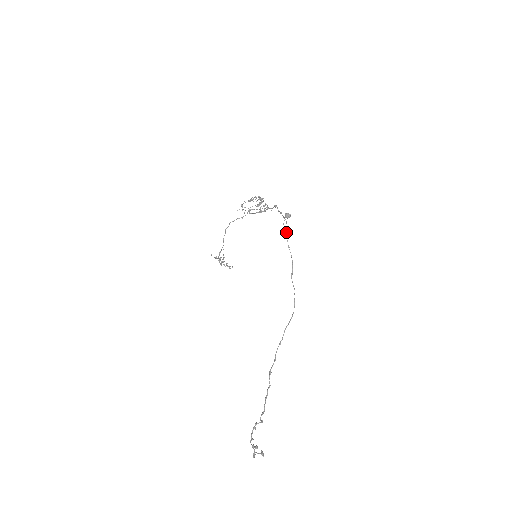
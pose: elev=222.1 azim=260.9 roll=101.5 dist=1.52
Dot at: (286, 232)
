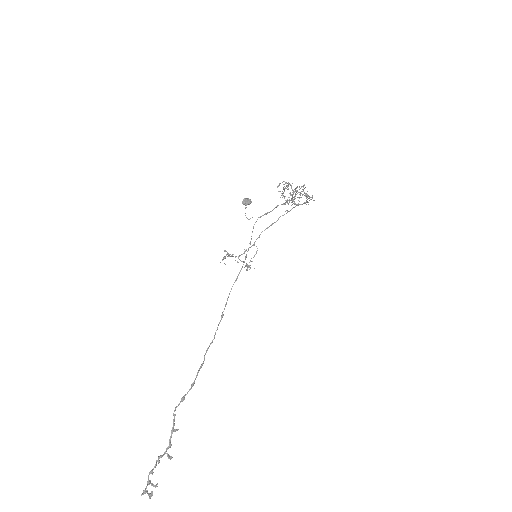
Dot at: (254, 224)
